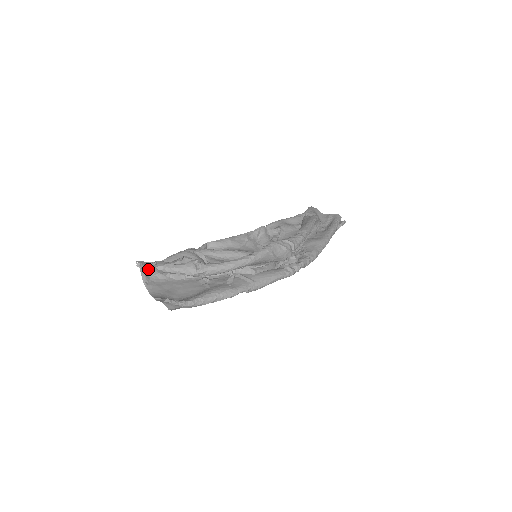
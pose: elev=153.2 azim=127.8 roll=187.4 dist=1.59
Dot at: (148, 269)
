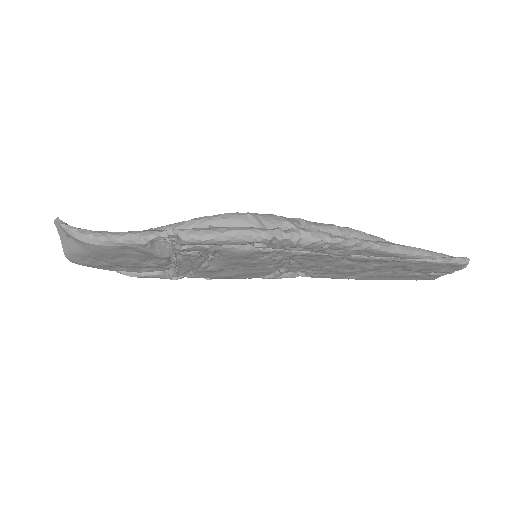
Dot at: occluded
